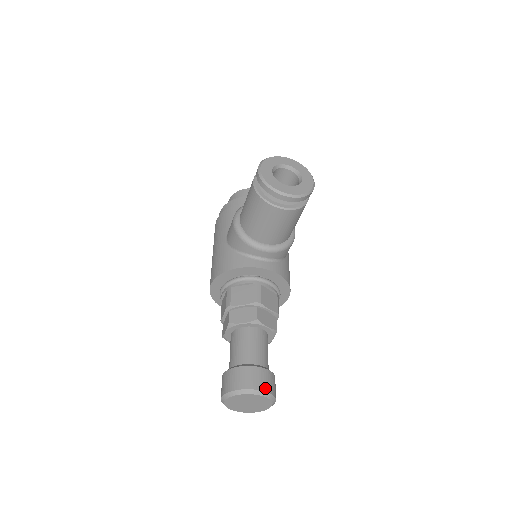
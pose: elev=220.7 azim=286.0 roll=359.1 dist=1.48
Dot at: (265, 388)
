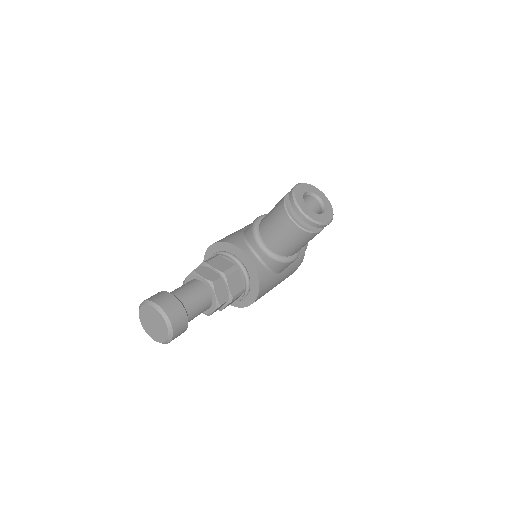
Dot at: (172, 318)
